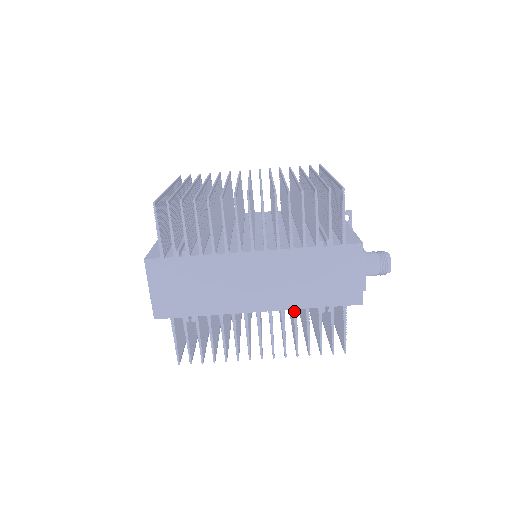
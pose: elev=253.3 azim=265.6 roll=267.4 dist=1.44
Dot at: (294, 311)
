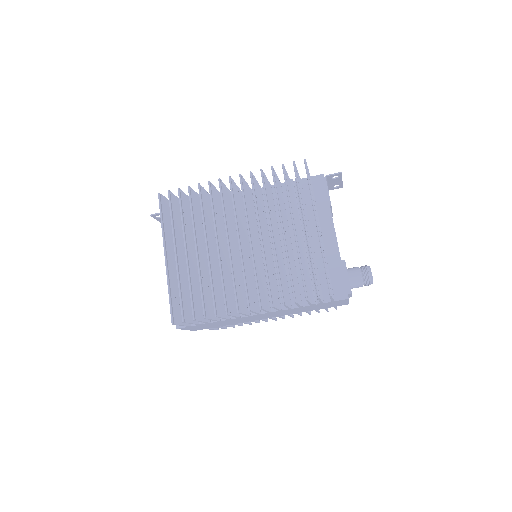
Dot at: (296, 313)
